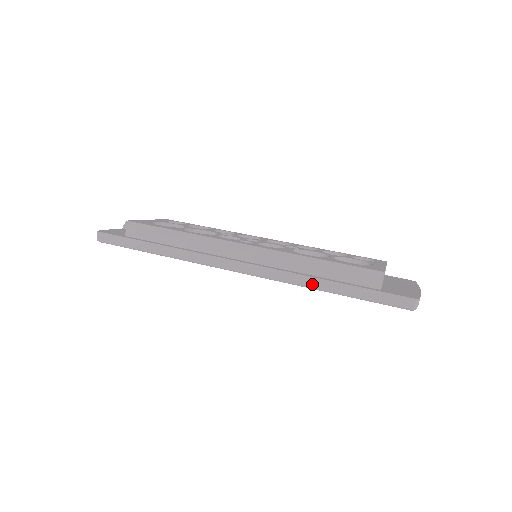
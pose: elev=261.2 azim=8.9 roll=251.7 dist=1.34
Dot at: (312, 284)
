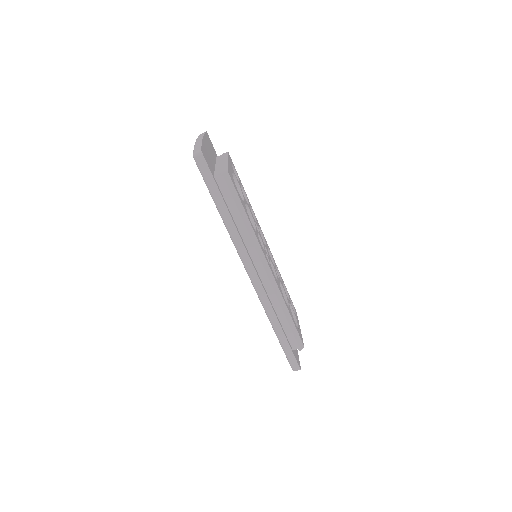
Dot at: (274, 322)
